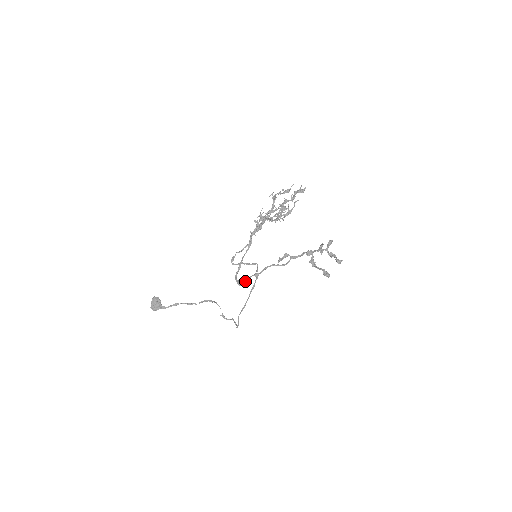
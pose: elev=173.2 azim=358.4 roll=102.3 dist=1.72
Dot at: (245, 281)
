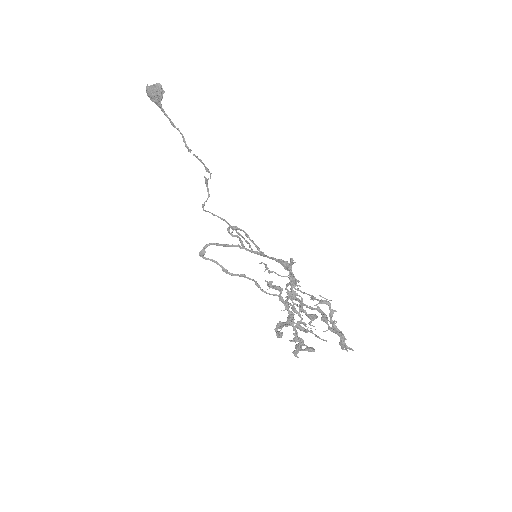
Dot at: occluded
